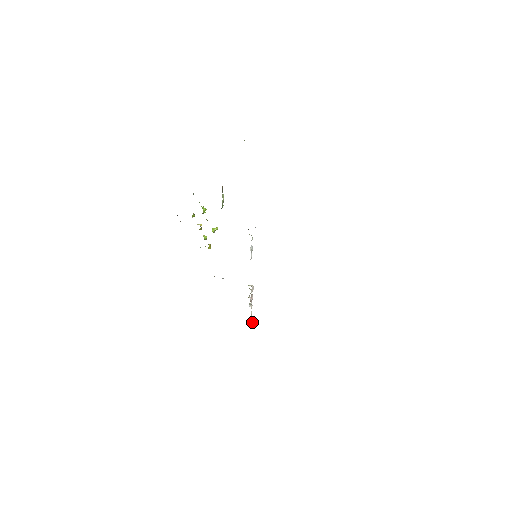
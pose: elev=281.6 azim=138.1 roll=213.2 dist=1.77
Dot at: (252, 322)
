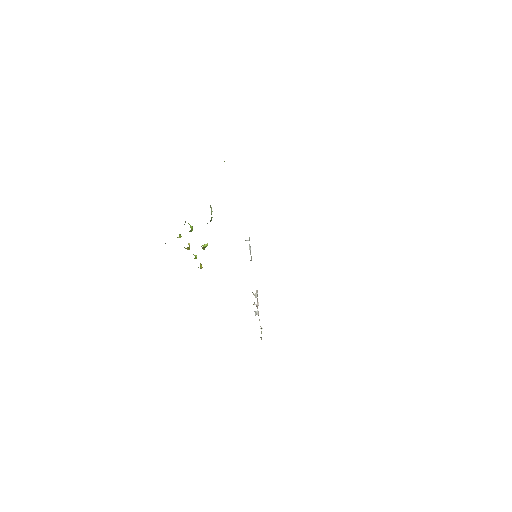
Dot at: (261, 332)
